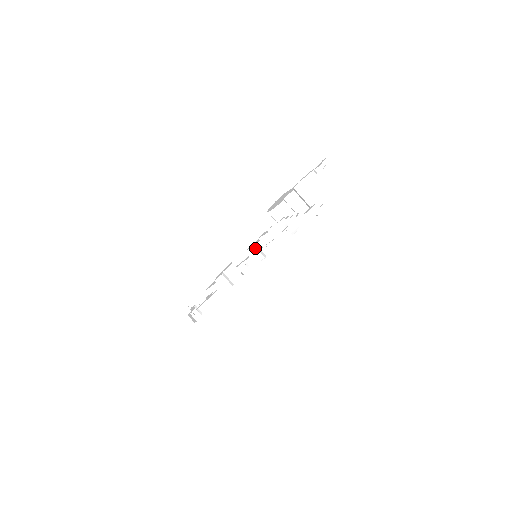
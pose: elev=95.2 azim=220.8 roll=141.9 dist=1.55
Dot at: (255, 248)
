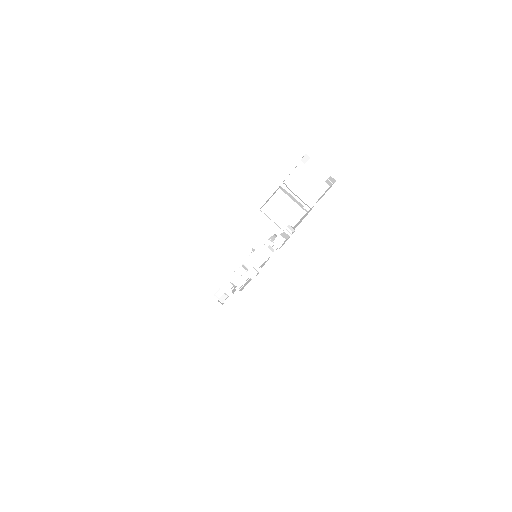
Dot at: occluded
